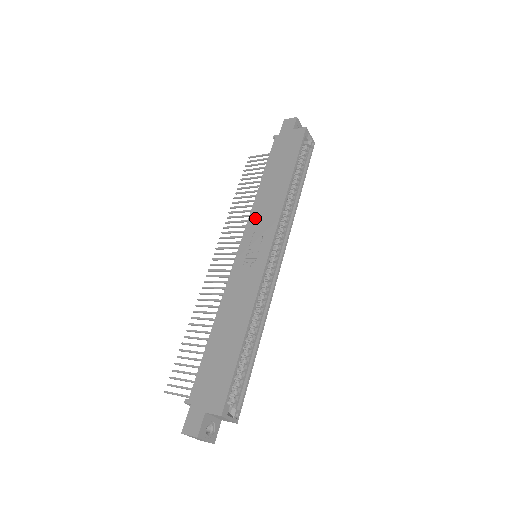
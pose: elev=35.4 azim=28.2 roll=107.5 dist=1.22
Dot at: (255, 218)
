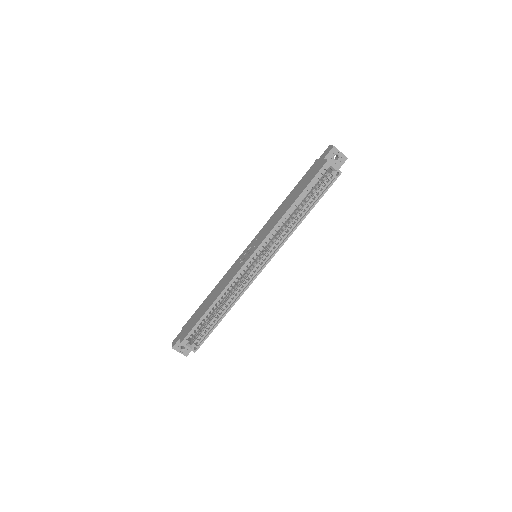
Dot at: (264, 228)
